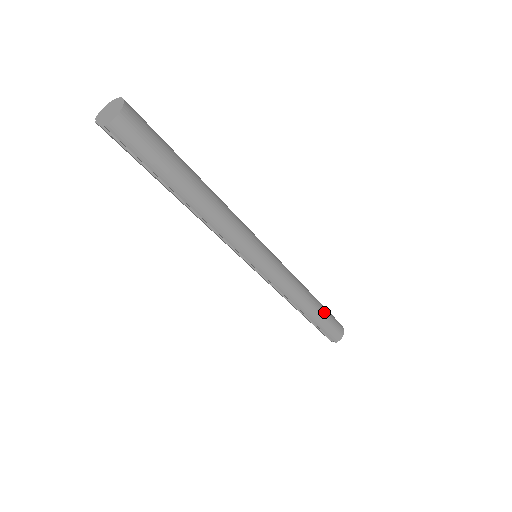
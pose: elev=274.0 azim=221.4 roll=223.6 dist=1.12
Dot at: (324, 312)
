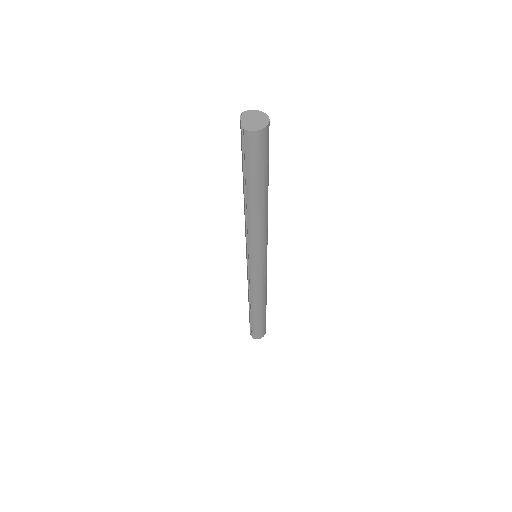
Dot at: (263, 317)
